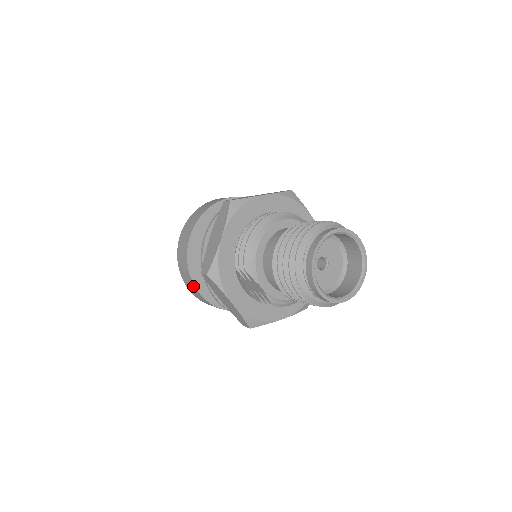
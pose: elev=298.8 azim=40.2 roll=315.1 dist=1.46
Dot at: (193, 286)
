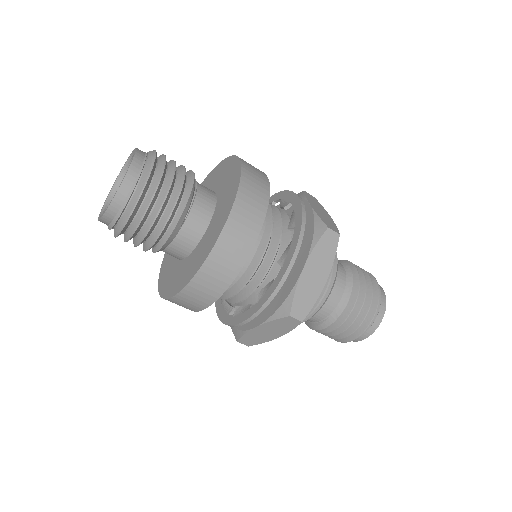
Dot at: occluded
